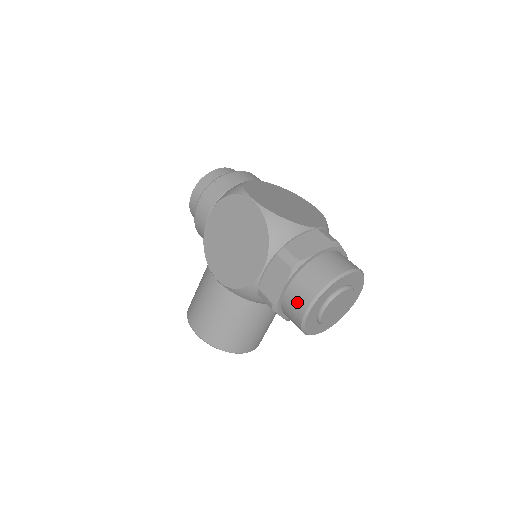
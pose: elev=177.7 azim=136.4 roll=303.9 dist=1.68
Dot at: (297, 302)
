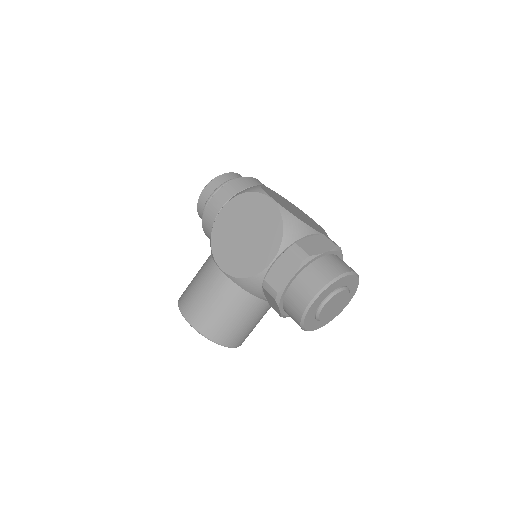
Dot at: (302, 293)
